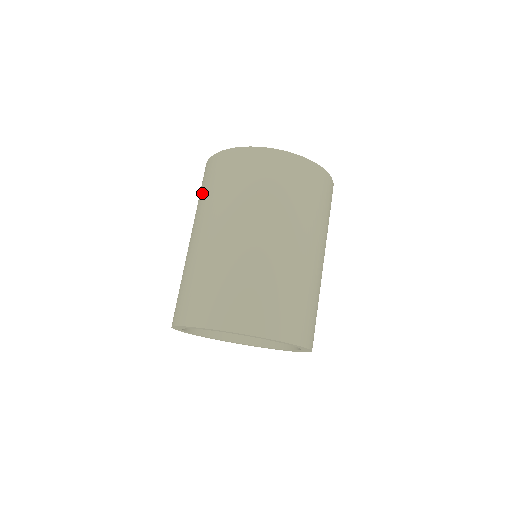
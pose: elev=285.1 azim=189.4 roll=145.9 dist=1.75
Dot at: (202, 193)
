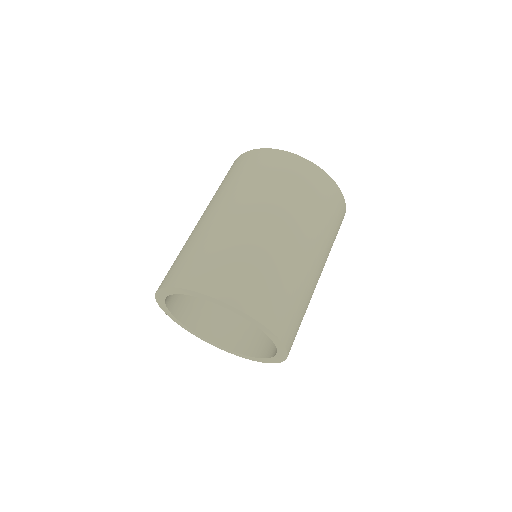
Dot at: occluded
